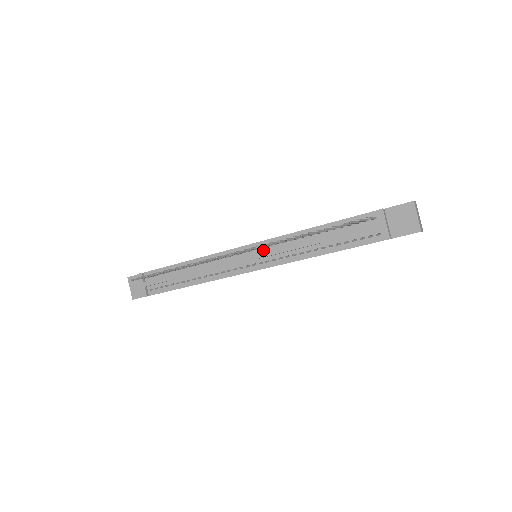
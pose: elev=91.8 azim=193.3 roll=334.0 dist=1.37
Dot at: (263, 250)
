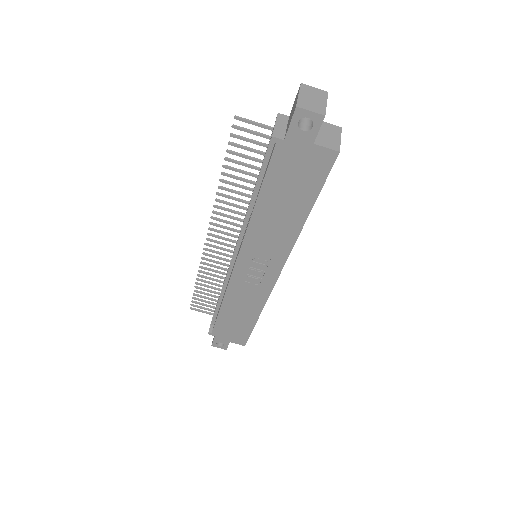
Dot at: occluded
